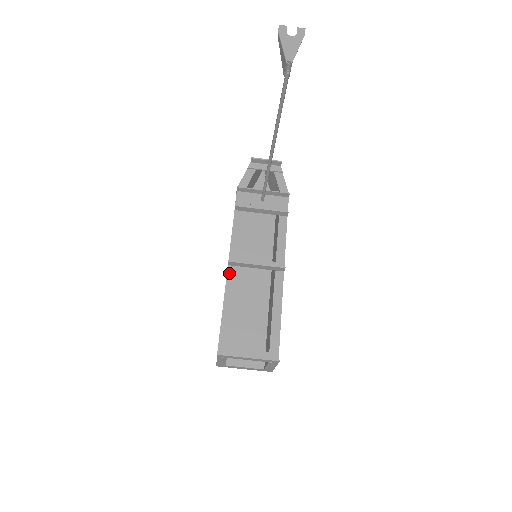
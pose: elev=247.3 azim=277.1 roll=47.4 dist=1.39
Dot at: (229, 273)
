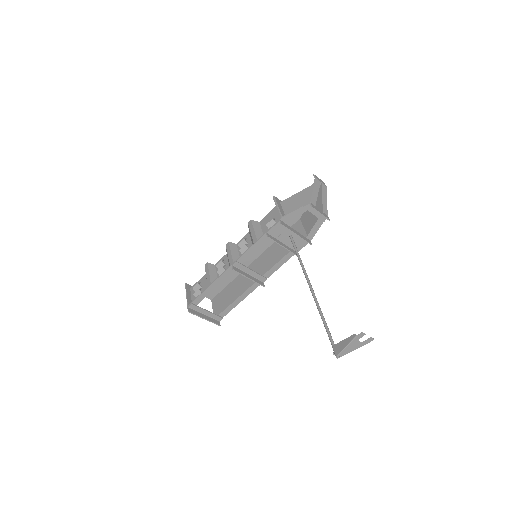
Dot at: (229, 270)
